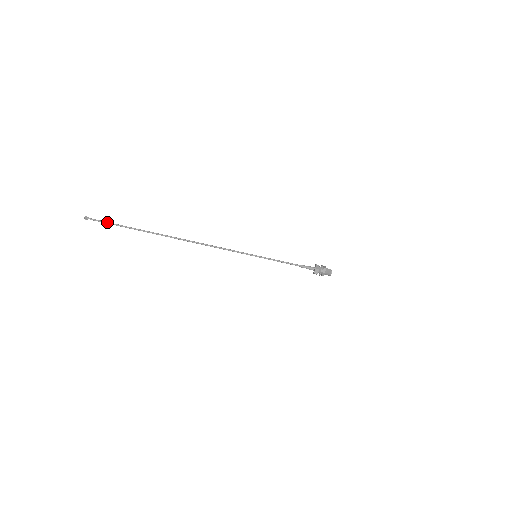
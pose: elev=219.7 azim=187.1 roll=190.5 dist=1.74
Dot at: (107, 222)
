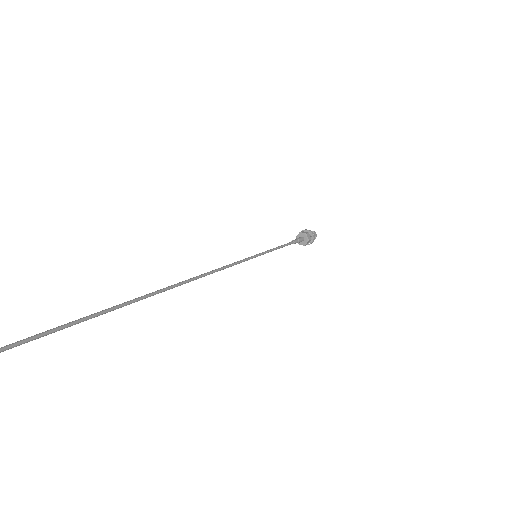
Dot at: out of frame
